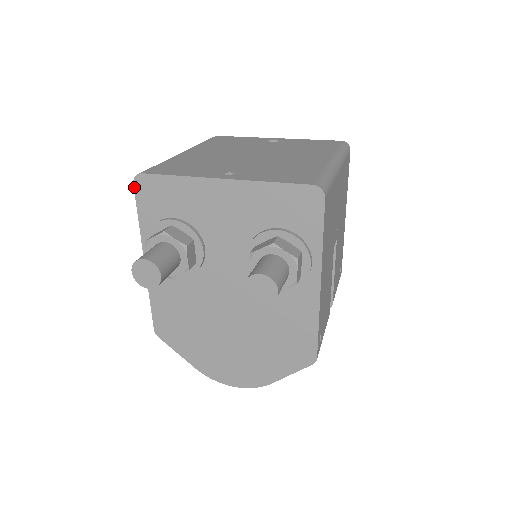
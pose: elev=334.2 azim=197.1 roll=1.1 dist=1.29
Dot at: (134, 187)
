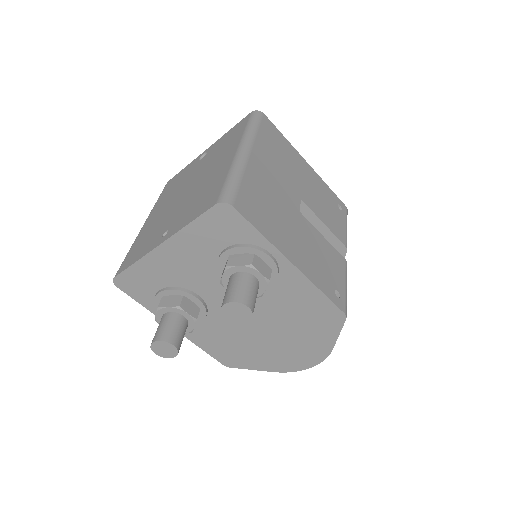
Dot at: occluded
